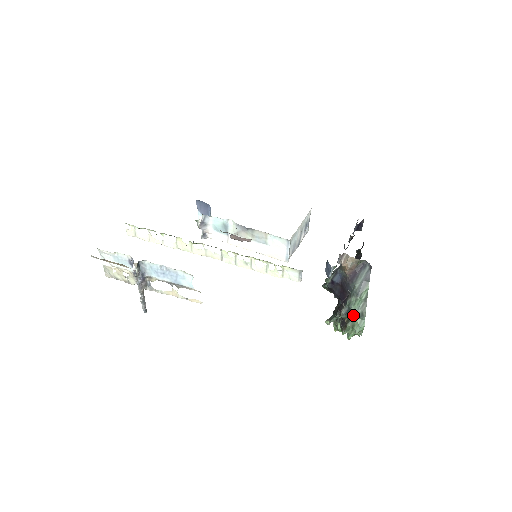
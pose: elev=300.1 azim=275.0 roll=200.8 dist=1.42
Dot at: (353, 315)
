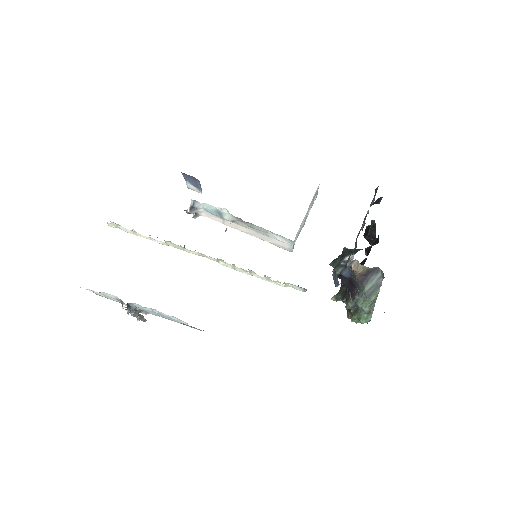
Dot at: (360, 310)
